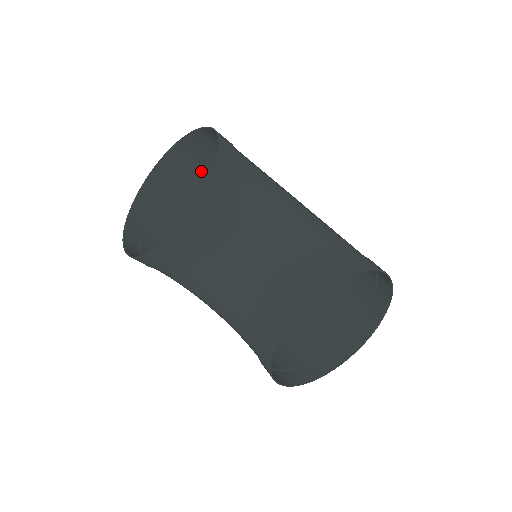
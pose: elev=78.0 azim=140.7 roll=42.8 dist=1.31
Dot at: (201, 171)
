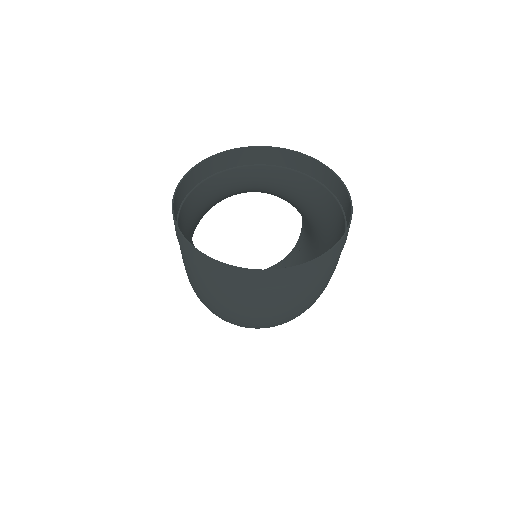
Dot at: occluded
